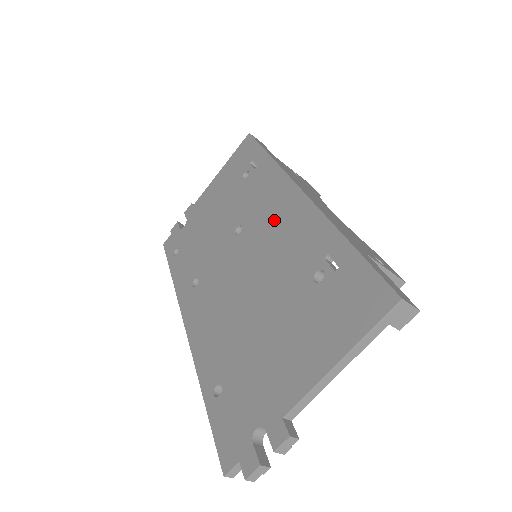
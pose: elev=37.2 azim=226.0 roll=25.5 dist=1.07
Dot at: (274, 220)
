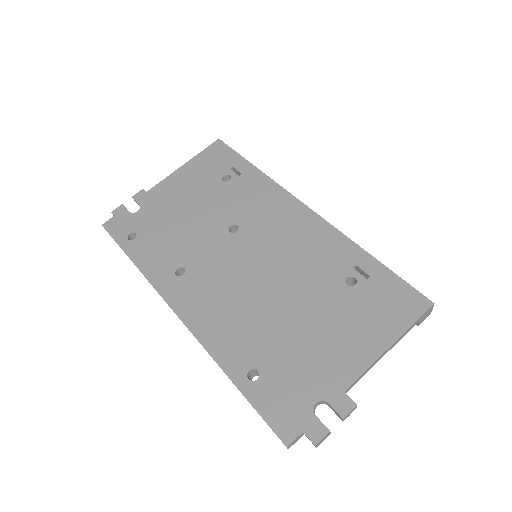
Dot at: (282, 228)
